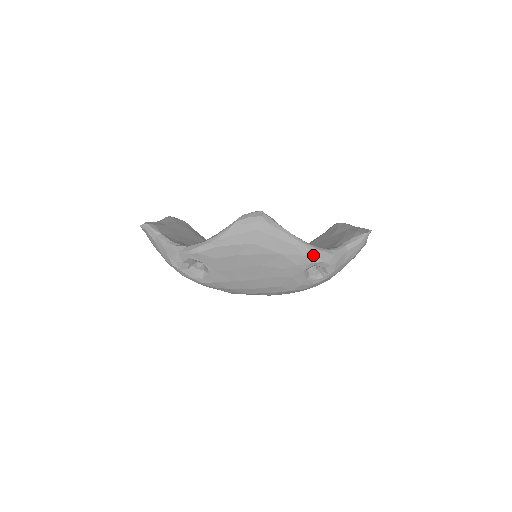
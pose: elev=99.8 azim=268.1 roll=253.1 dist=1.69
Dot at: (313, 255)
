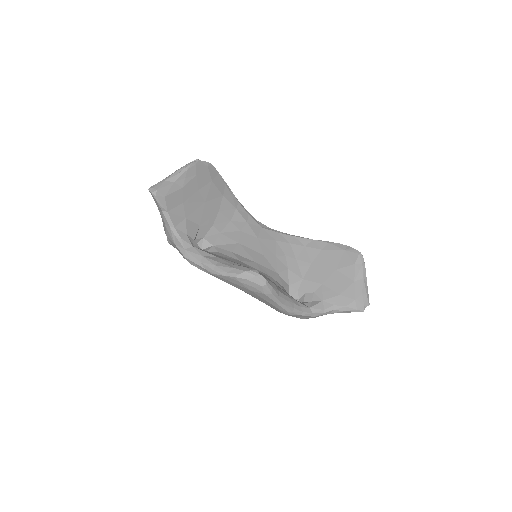
Dot at: (293, 315)
